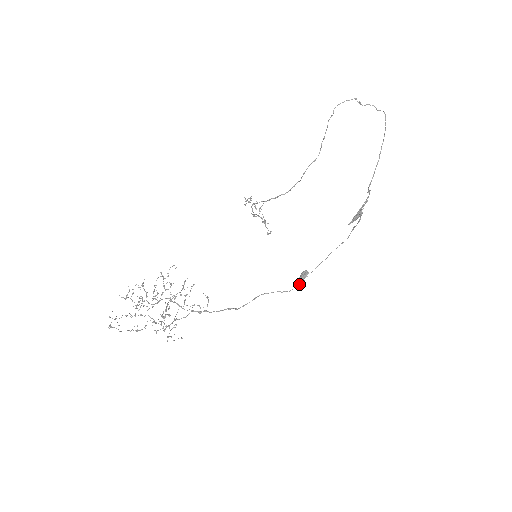
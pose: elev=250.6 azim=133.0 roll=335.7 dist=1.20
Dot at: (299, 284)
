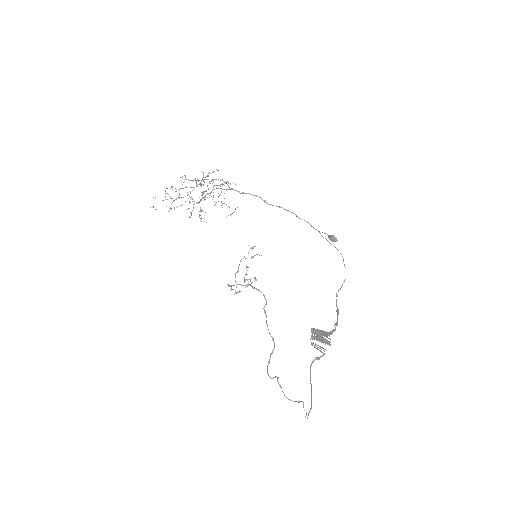
Dot at: occluded
